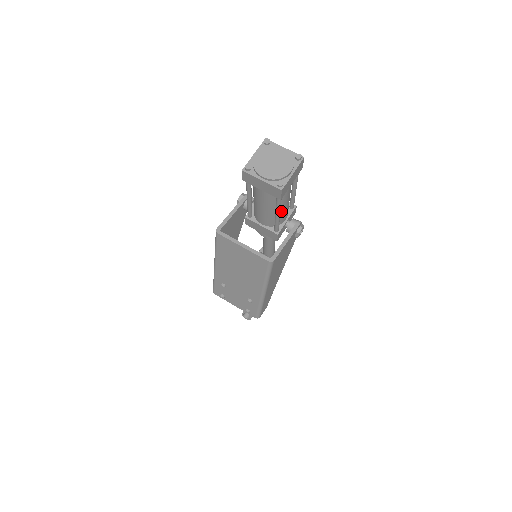
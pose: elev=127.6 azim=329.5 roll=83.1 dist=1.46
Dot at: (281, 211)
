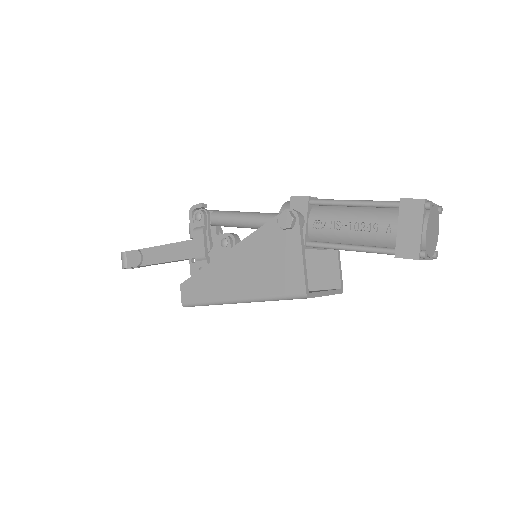
Dot at: occluded
